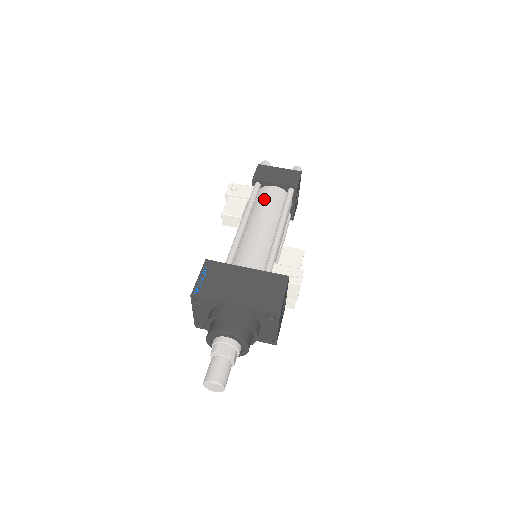
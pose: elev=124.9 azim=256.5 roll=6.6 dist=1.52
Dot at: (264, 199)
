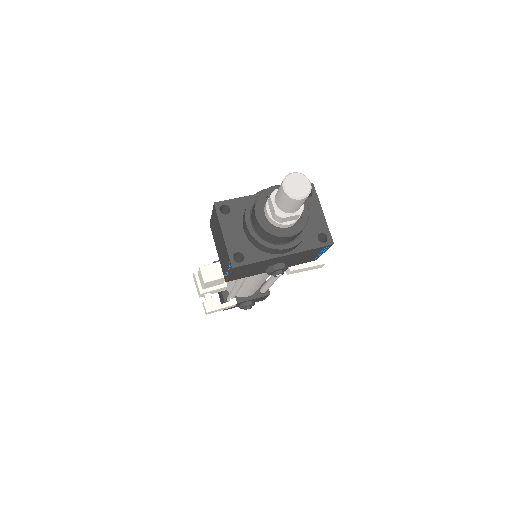
Dot at: occluded
